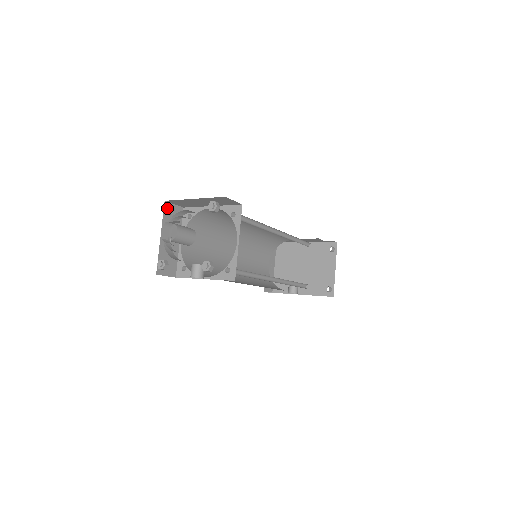
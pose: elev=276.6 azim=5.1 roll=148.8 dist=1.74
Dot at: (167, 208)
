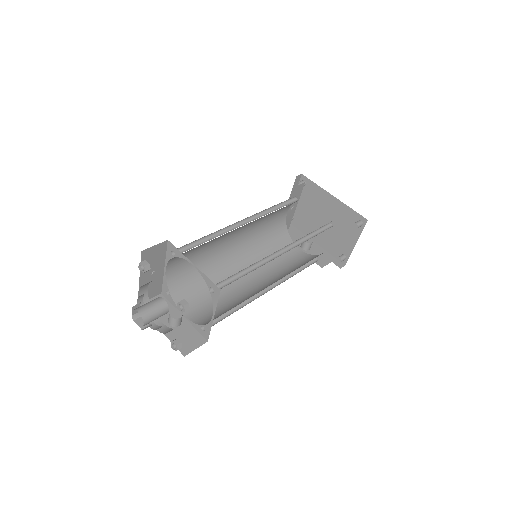
Dot at: (141, 270)
